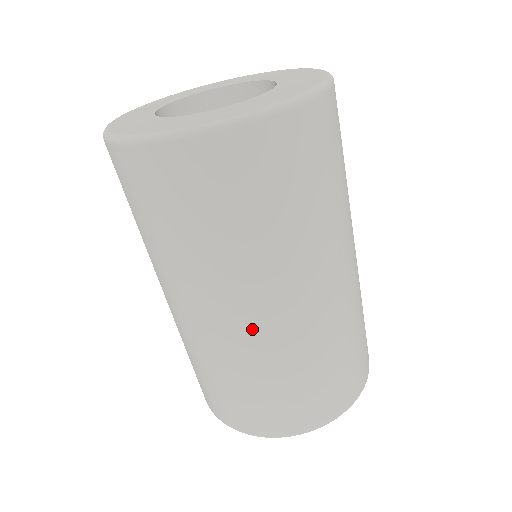
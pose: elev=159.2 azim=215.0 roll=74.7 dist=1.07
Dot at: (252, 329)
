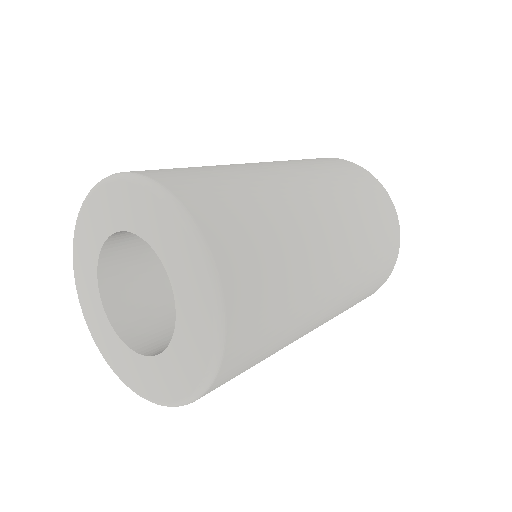
Dot at: occluded
